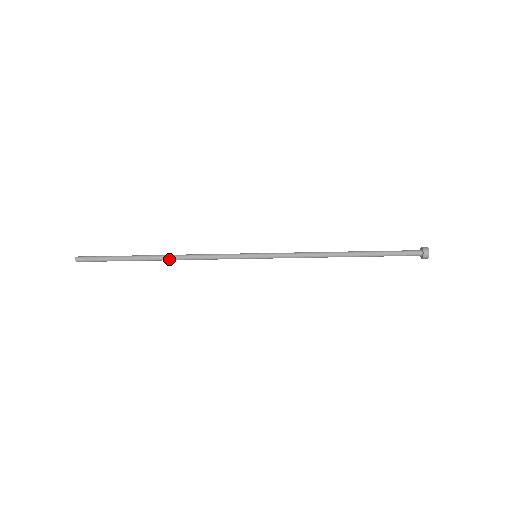
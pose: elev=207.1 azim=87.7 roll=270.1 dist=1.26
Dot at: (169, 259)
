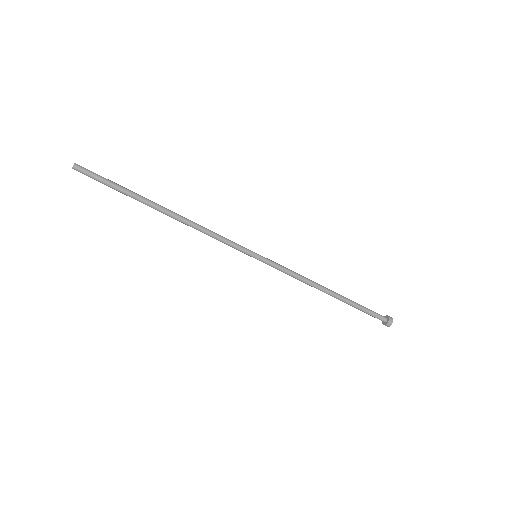
Dot at: (175, 215)
